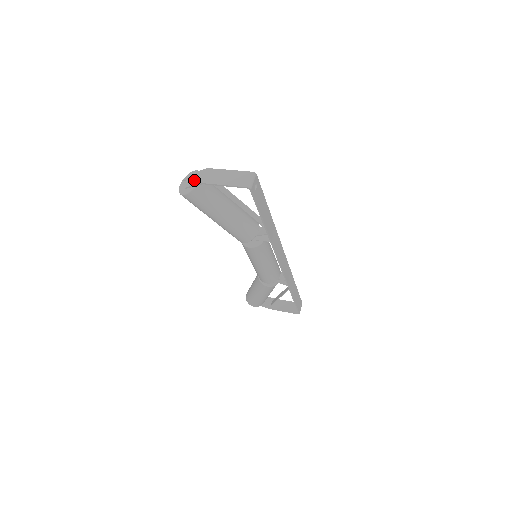
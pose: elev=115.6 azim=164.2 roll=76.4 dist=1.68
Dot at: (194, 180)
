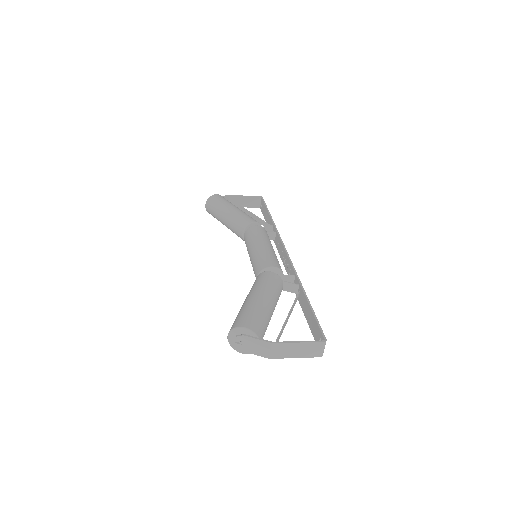
Dot at: (255, 349)
